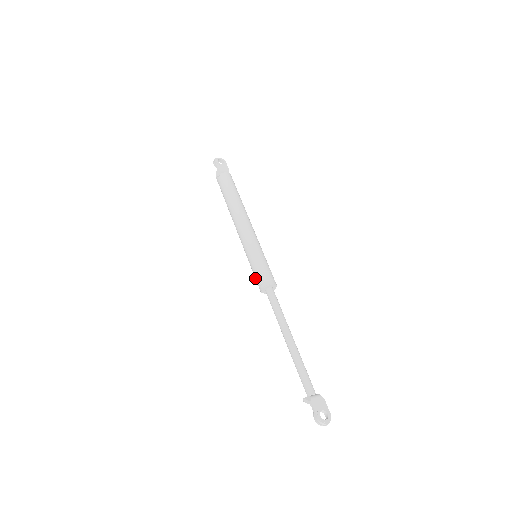
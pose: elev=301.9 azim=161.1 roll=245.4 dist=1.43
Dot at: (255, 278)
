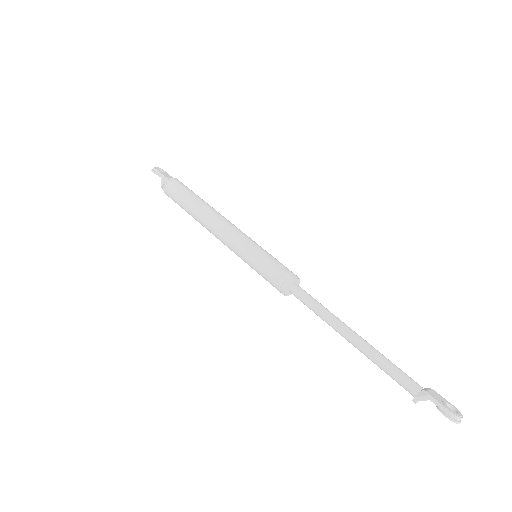
Dot at: (268, 279)
